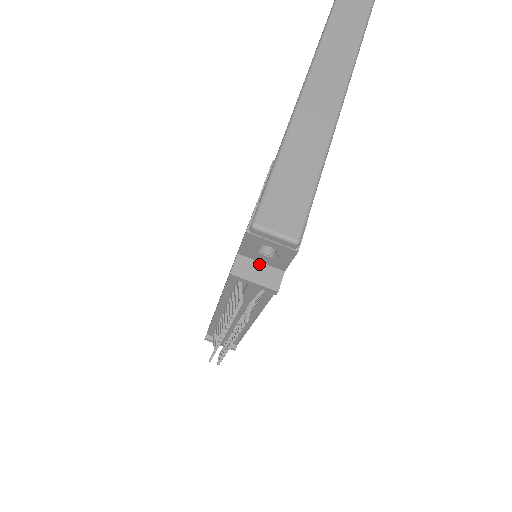
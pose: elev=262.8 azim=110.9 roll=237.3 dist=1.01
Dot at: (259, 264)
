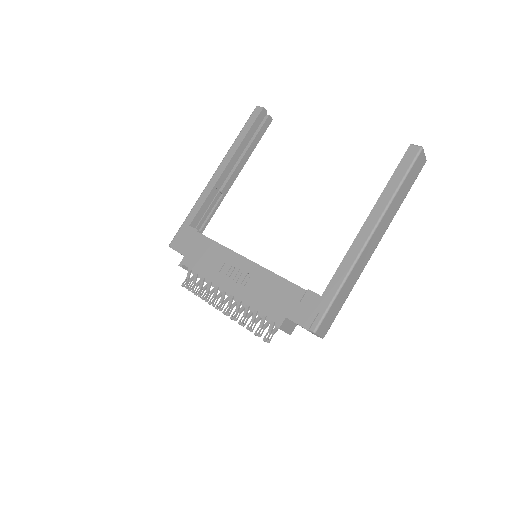
Dot at: (291, 322)
